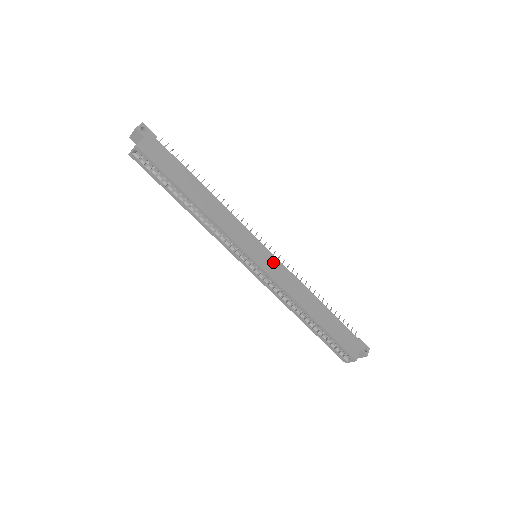
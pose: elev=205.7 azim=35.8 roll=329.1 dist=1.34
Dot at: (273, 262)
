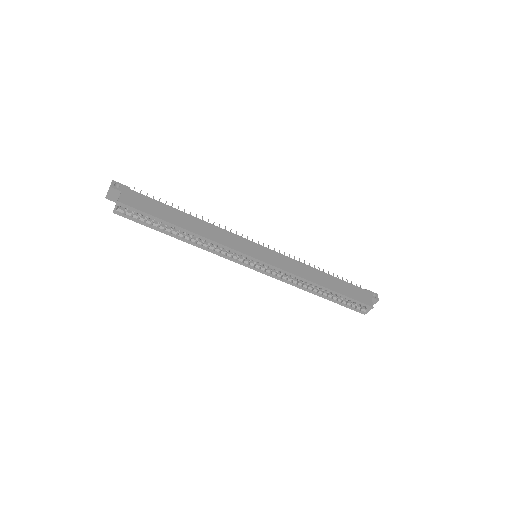
Dot at: (272, 255)
